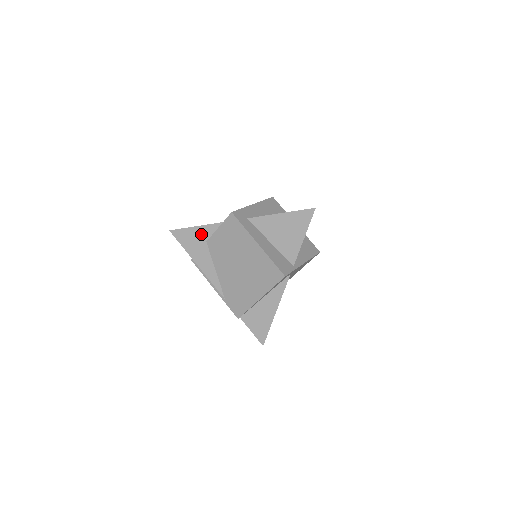
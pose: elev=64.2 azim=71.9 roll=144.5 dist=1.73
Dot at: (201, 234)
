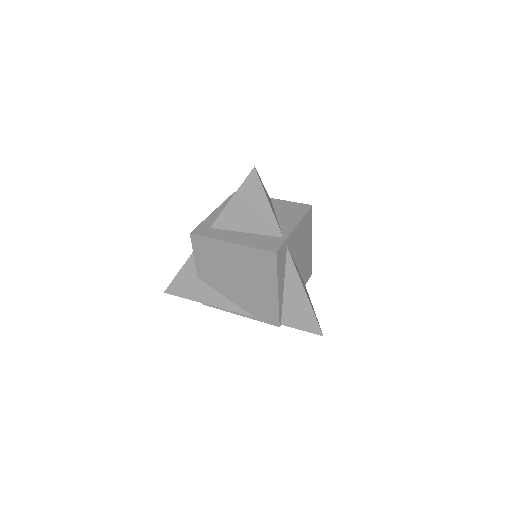
Dot at: (188, 274)
